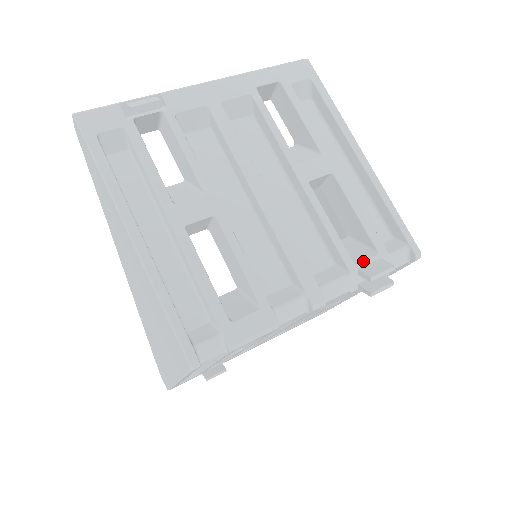
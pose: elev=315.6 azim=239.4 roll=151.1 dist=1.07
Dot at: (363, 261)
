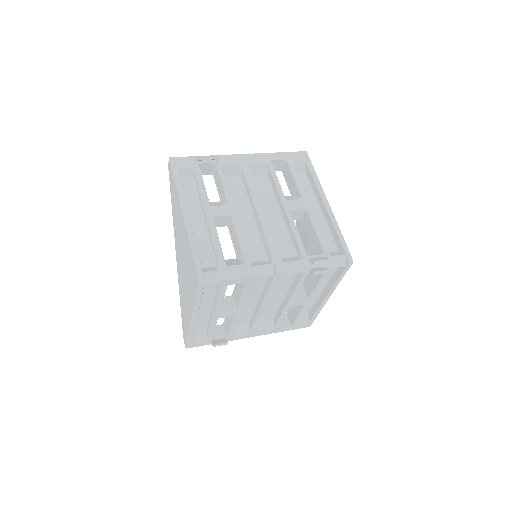
Dot at: (313, 255)
